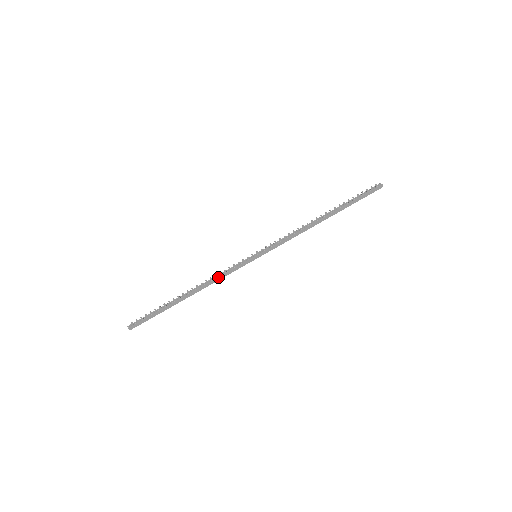
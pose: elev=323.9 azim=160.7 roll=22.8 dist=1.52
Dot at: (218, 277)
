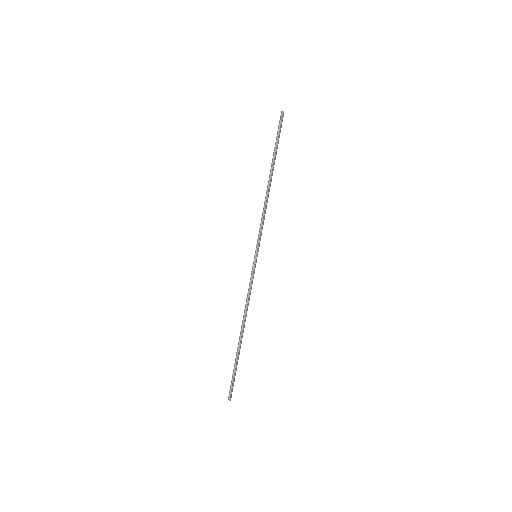
Dot at: (249, 299)
